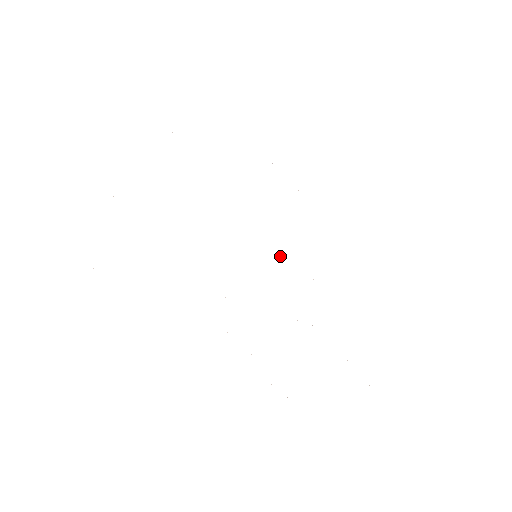
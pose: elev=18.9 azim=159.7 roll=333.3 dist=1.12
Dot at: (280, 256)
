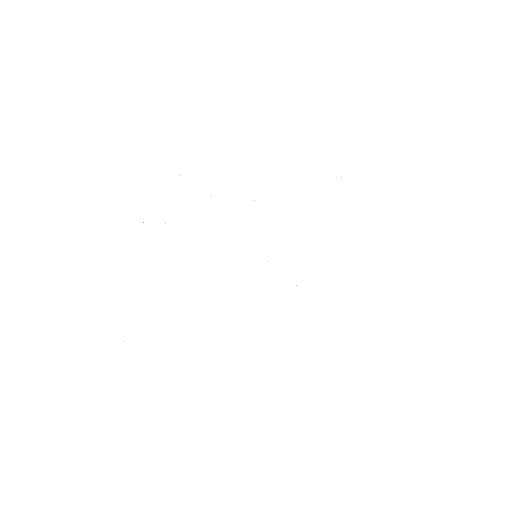
Dot at: occluded
